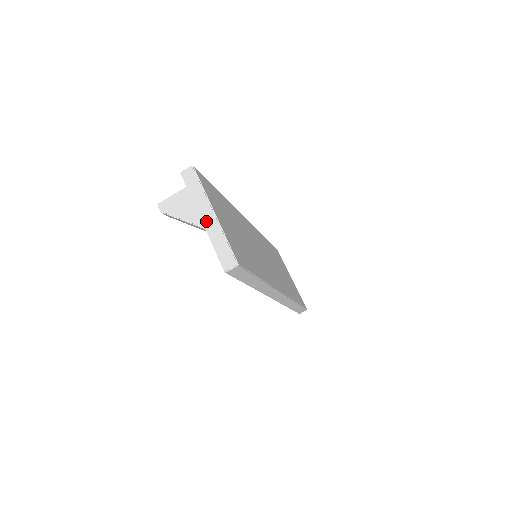
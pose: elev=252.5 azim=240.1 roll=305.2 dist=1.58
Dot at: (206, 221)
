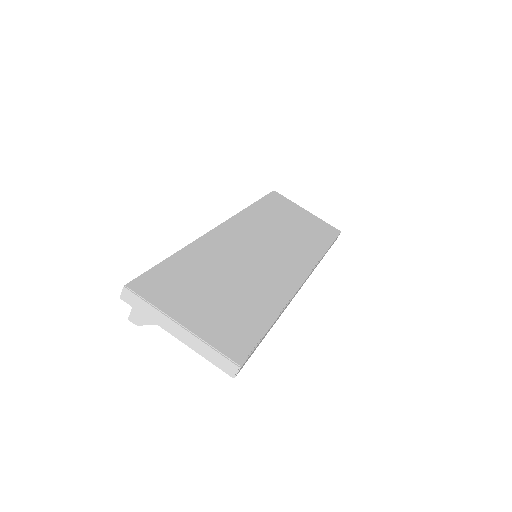
Dot at: (180, 337)
